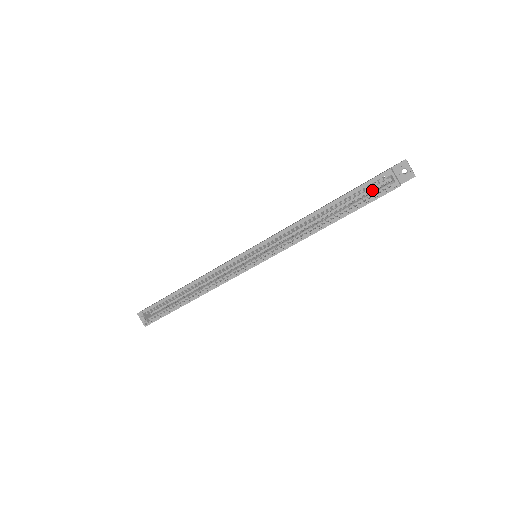
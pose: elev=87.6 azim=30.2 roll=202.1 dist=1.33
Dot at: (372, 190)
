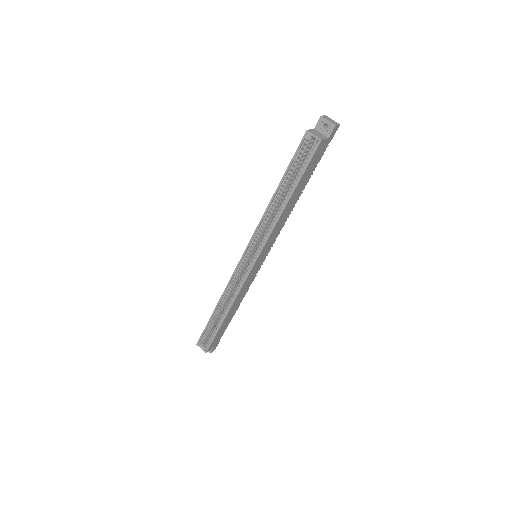
Dot at: occluded
